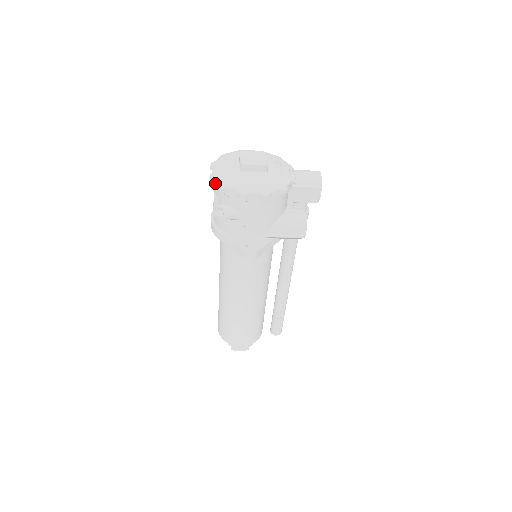
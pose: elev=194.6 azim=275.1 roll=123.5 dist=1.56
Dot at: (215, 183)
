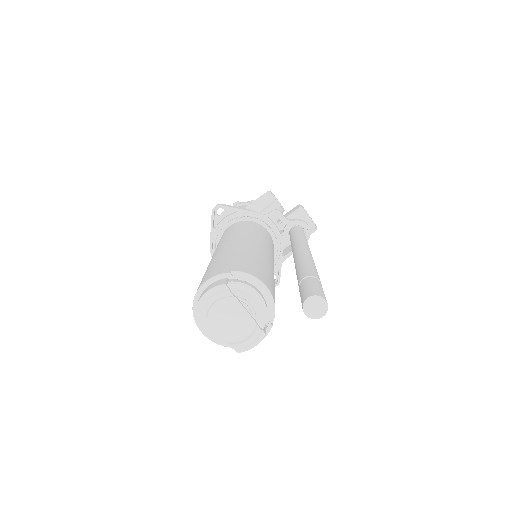
Dot at: occluded
